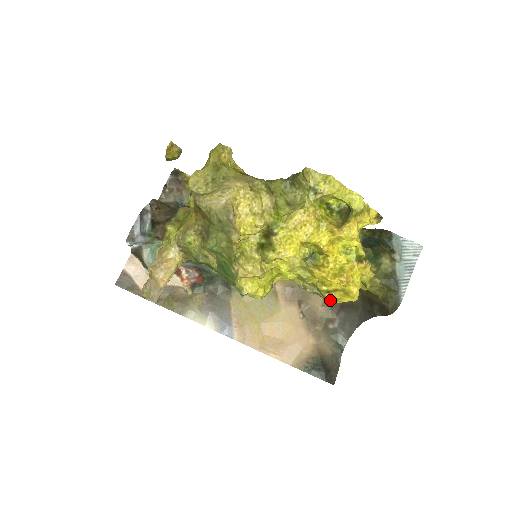
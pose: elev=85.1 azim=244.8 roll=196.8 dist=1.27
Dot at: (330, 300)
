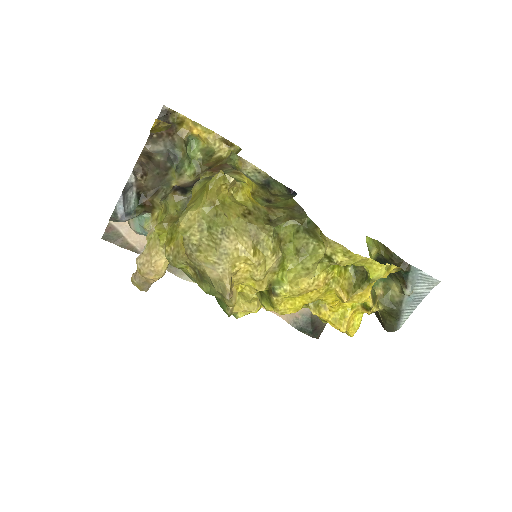
Dot at: (326, 322)
